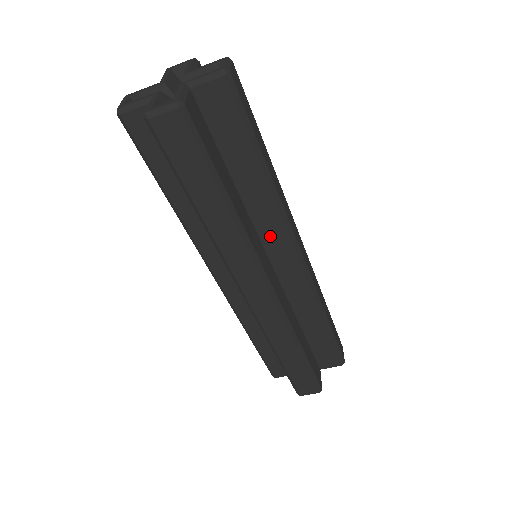
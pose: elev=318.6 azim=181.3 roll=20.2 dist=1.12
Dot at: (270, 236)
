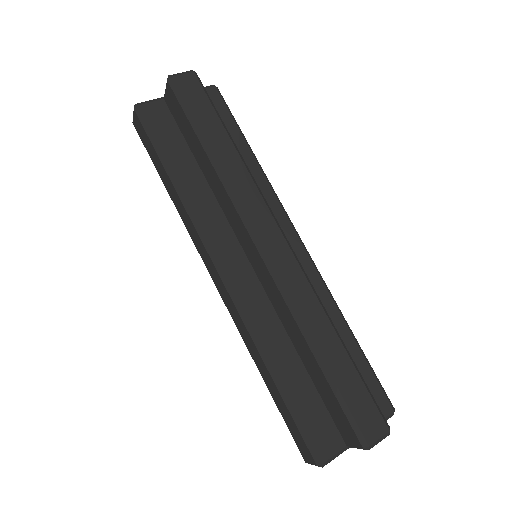
Dot at: (235, 224)
